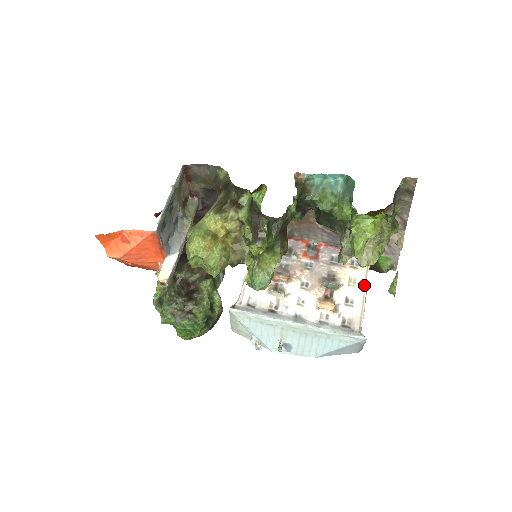
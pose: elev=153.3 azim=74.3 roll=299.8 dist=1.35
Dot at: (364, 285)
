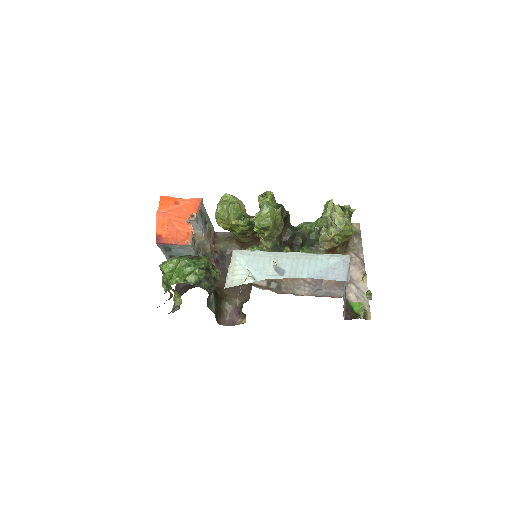
Dot at: occluded
